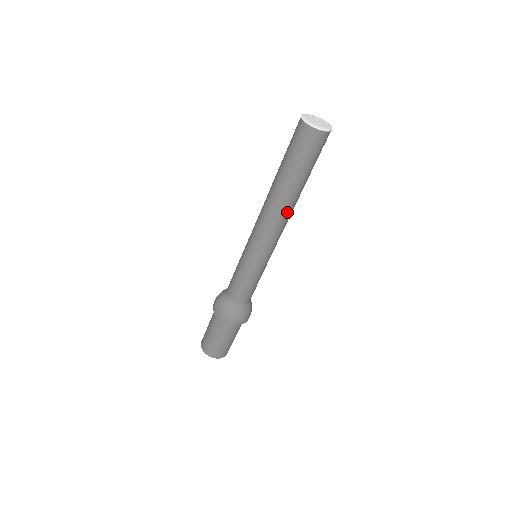
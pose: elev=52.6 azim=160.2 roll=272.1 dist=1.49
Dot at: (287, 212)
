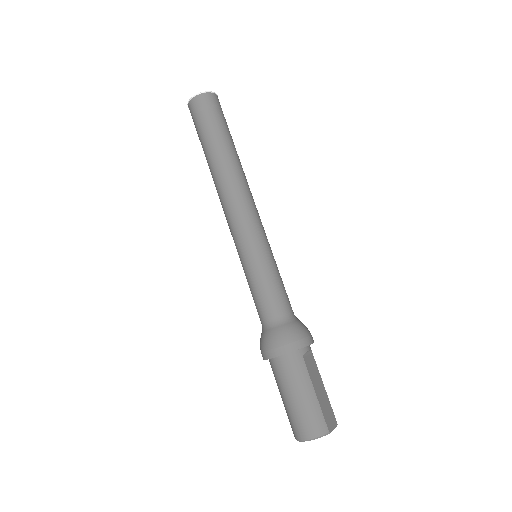
Dot at: (229, 180)
